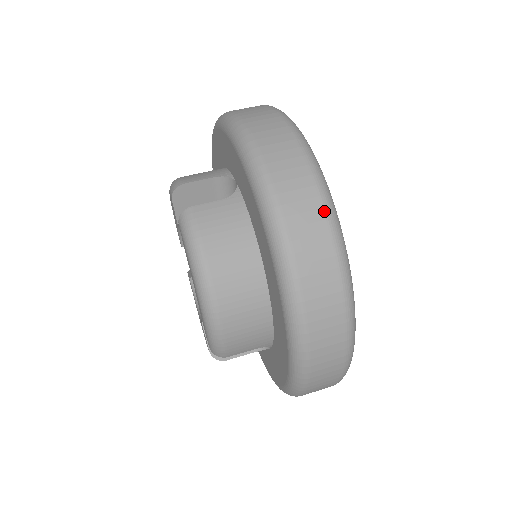
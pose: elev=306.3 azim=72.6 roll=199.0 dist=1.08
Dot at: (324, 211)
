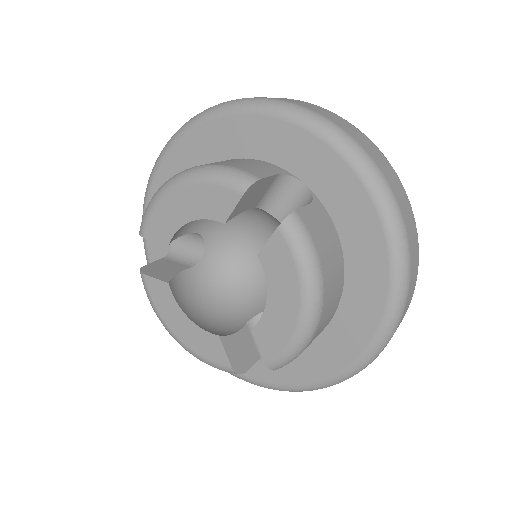
Dot at: occluded
